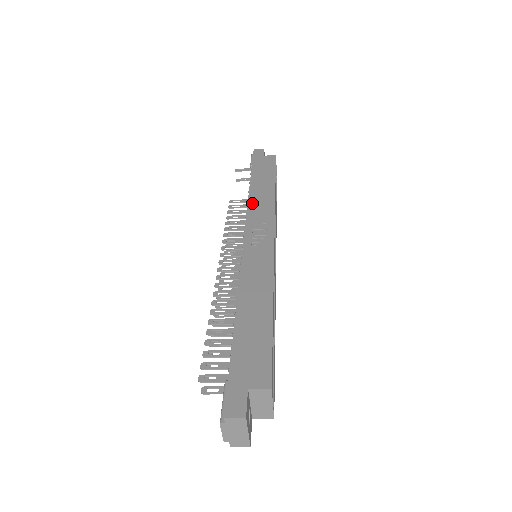
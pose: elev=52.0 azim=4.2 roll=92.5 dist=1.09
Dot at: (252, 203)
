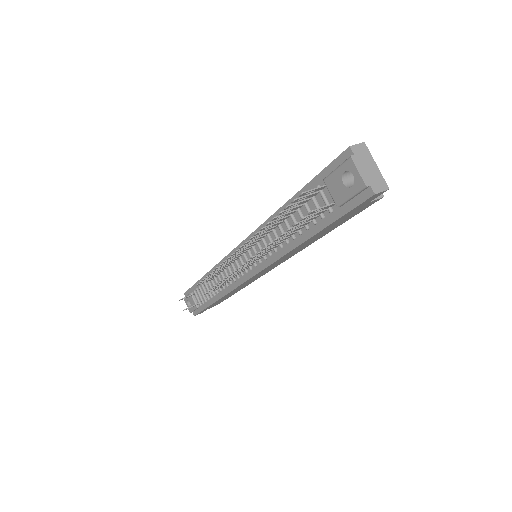
Dot at: occluded
